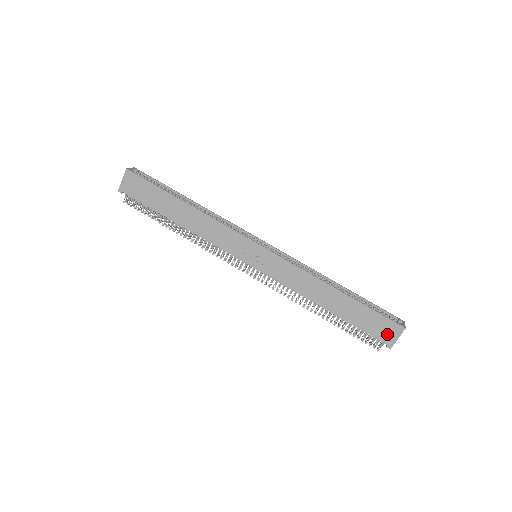
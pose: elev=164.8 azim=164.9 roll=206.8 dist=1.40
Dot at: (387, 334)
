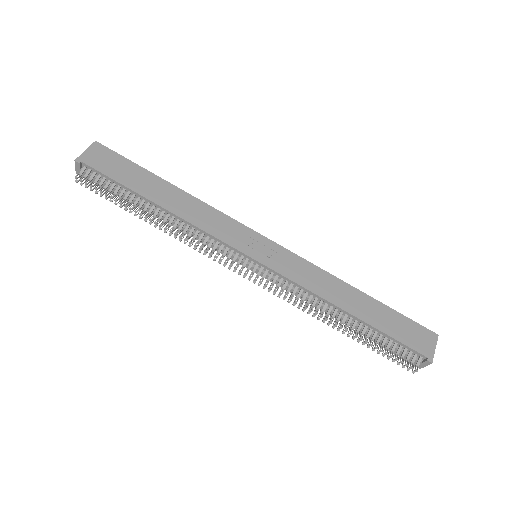
Dot at: (423, 343)
